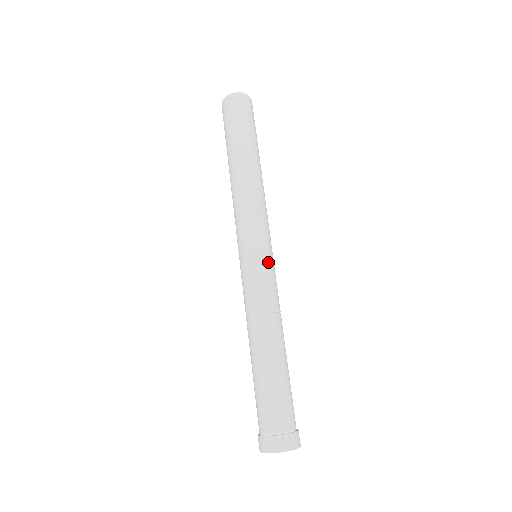
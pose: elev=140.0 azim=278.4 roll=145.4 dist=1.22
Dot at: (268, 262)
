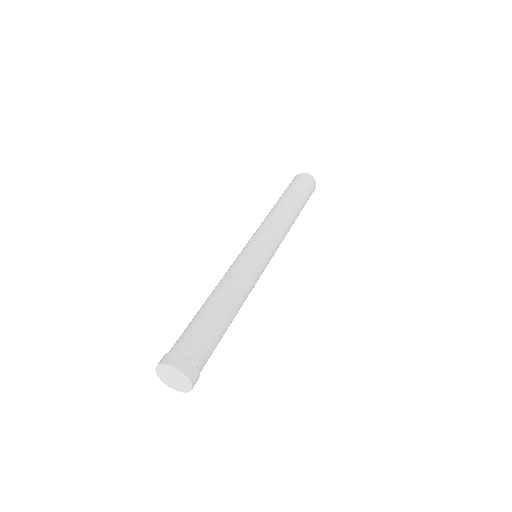
Dot at: (255, 252)
